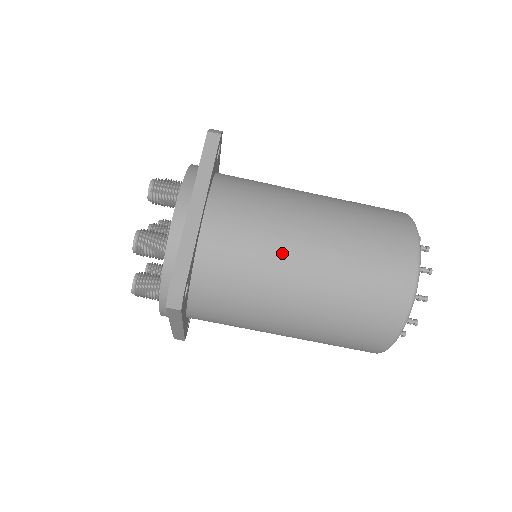
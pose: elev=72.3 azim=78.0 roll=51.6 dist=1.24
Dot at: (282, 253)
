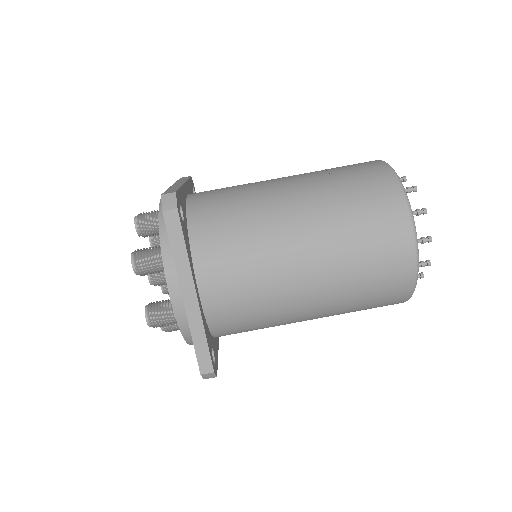
Dot at: (283, 295)
